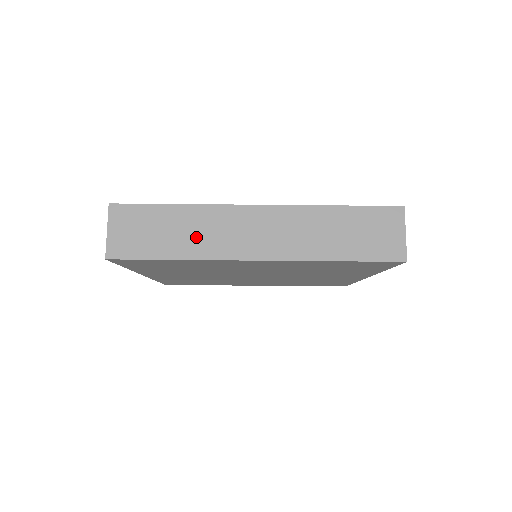
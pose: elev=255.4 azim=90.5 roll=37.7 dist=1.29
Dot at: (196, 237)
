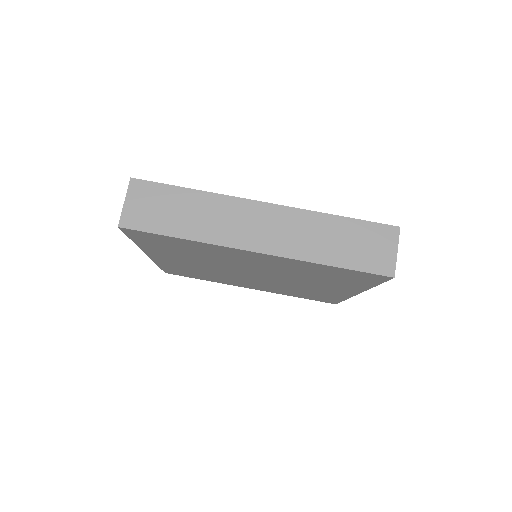
Dot at: (205, 221)
